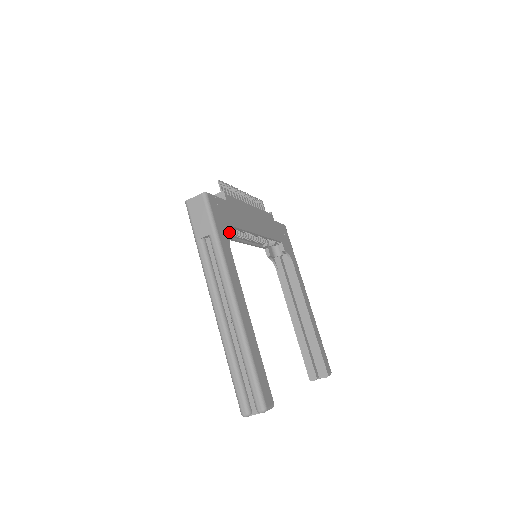
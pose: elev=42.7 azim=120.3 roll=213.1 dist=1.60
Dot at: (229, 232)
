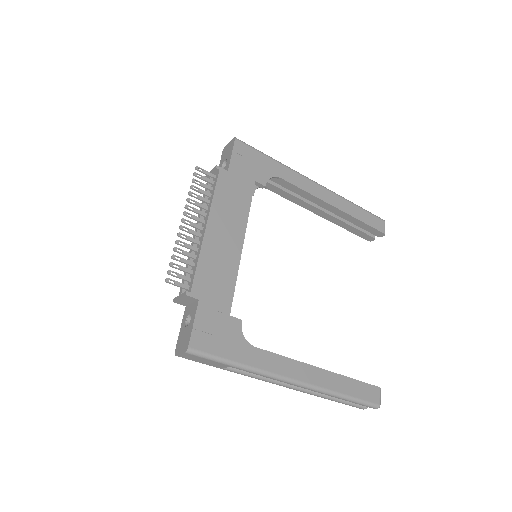
Dot at: (236, 331)
